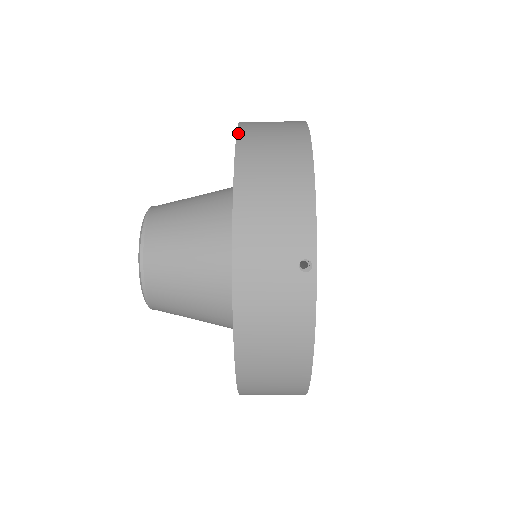
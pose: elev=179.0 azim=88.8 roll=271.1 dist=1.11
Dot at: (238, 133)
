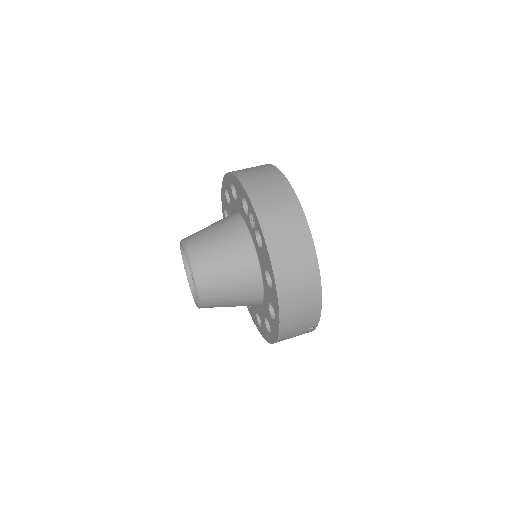
Dot at: (274, 270)
